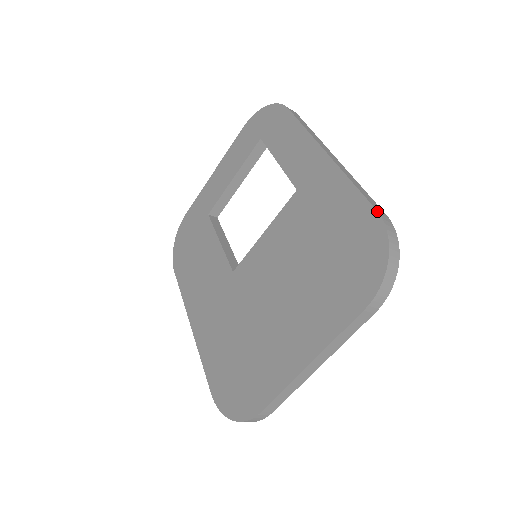
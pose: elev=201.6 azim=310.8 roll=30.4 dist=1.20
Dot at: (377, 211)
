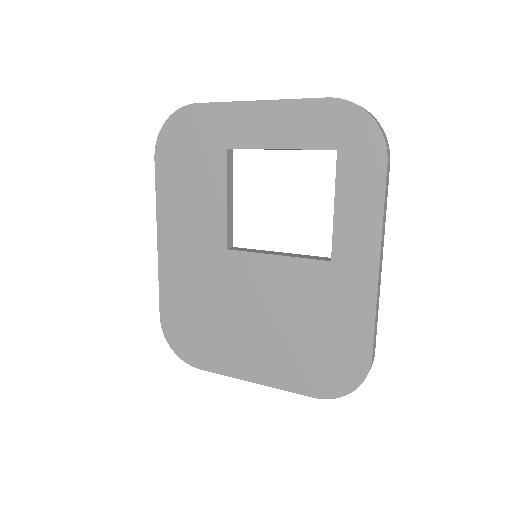
Dot at: (372, 360)
